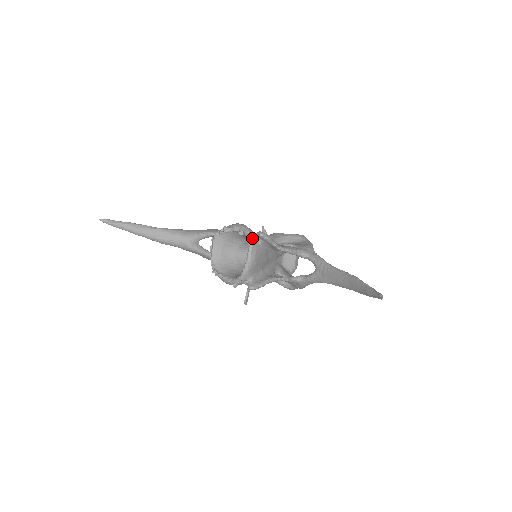
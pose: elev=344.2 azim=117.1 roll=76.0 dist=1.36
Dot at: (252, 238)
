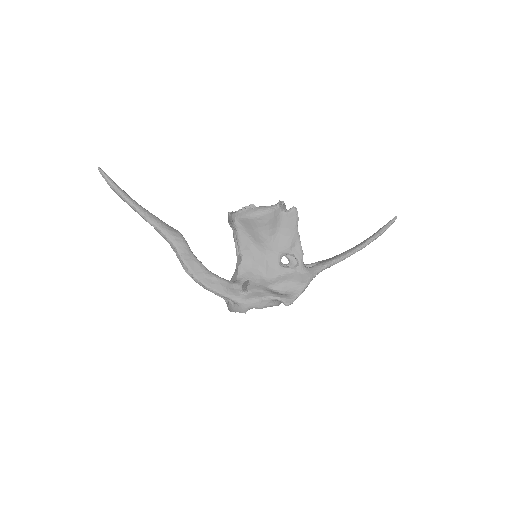
Dot at: occluded
